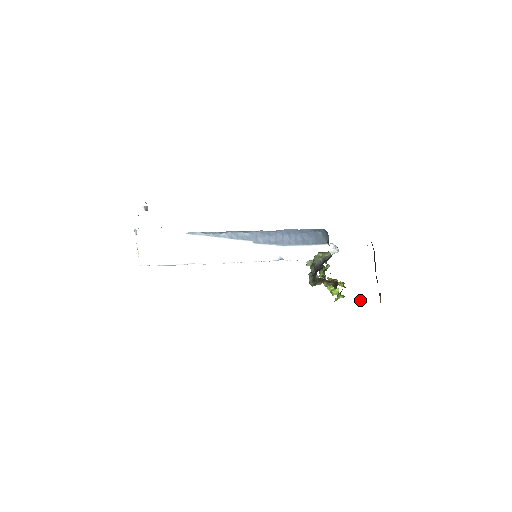
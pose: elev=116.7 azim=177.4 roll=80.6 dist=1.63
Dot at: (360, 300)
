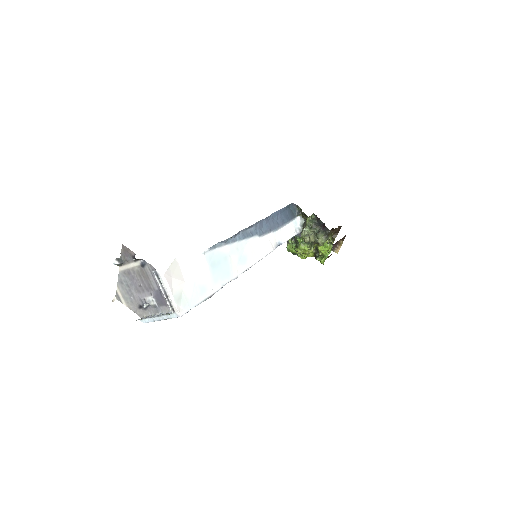
Dot at: (329, 256)
